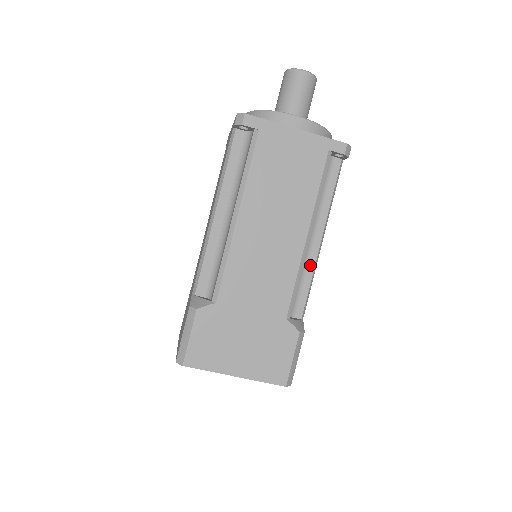
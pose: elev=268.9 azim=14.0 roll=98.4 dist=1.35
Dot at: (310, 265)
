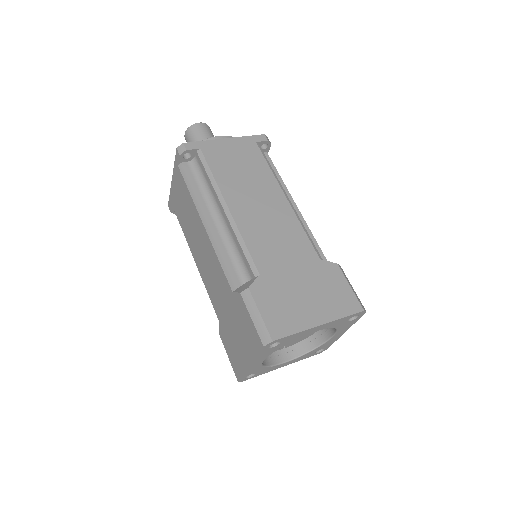
Dot at: (303, 224)
